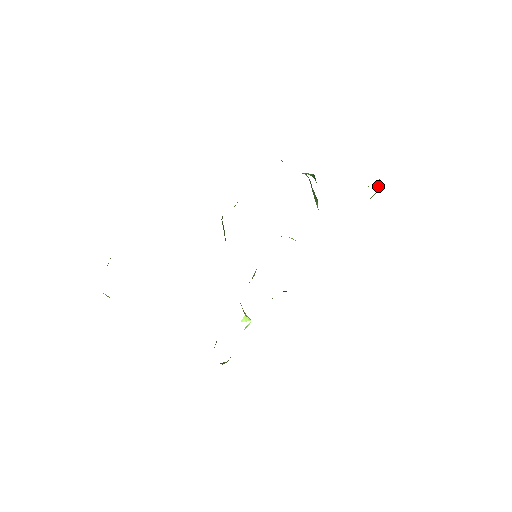
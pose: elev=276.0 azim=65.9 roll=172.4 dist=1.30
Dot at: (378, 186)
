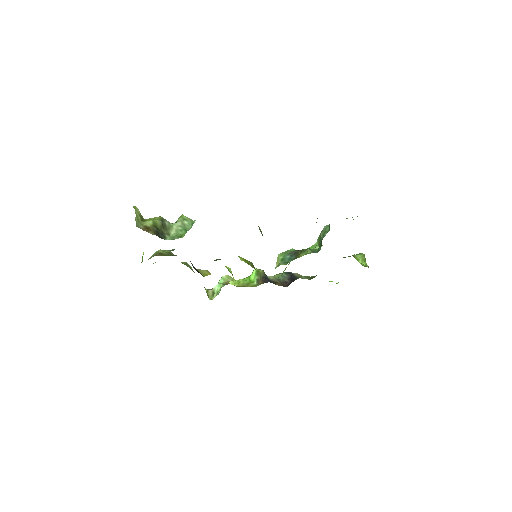
Dot at: occluded
